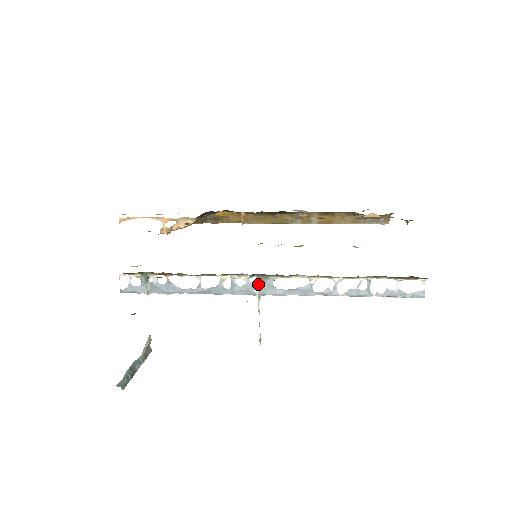
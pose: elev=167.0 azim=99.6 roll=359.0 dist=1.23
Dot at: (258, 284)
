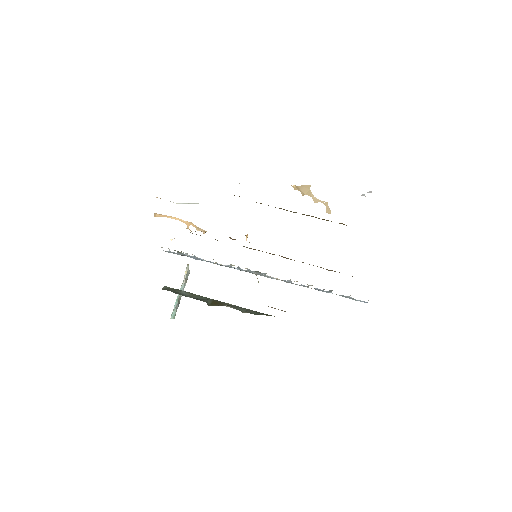
Dot at: (256, 272)
